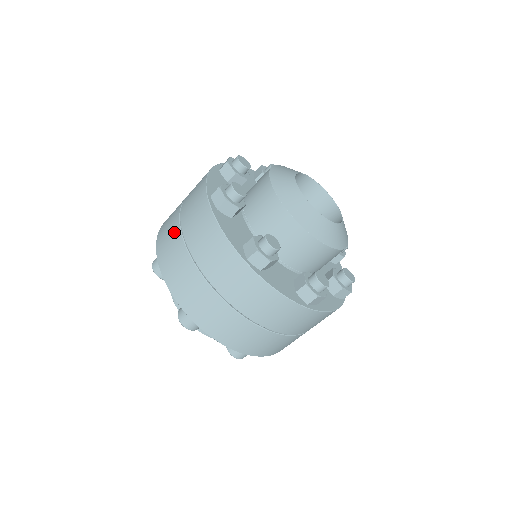
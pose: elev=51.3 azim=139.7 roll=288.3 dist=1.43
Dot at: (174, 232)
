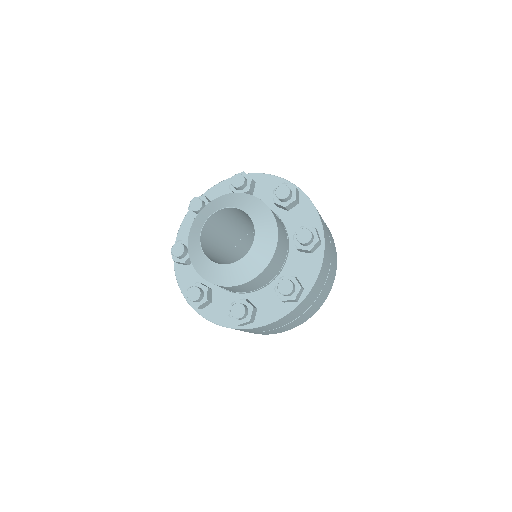
Dot at: occluded
